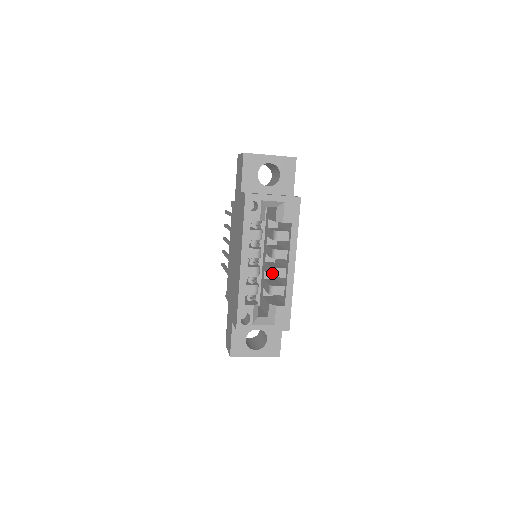
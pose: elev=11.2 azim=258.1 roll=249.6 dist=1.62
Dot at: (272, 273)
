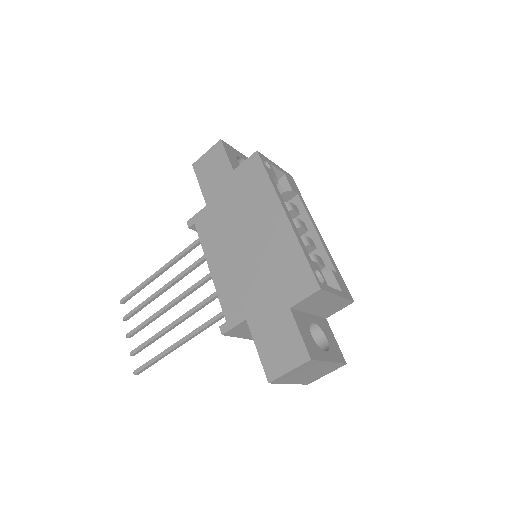
Dot at: (305, 242)
